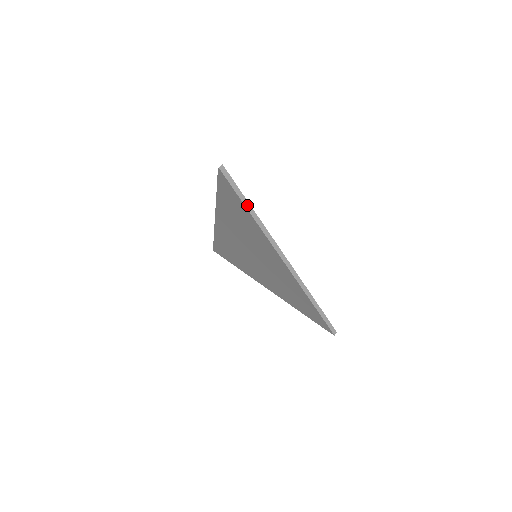
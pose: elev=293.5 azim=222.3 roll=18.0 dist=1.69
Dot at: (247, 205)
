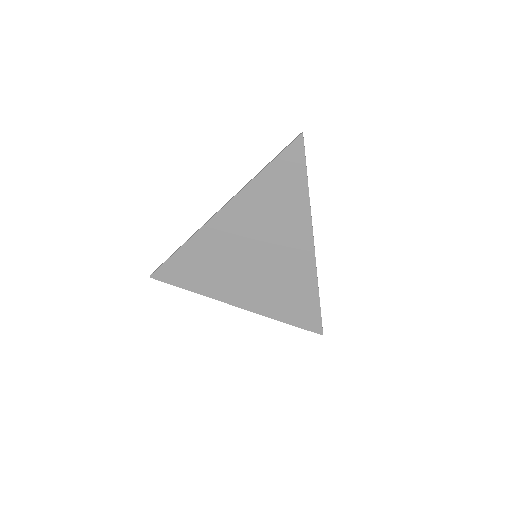
Dot at: (307, 179)
